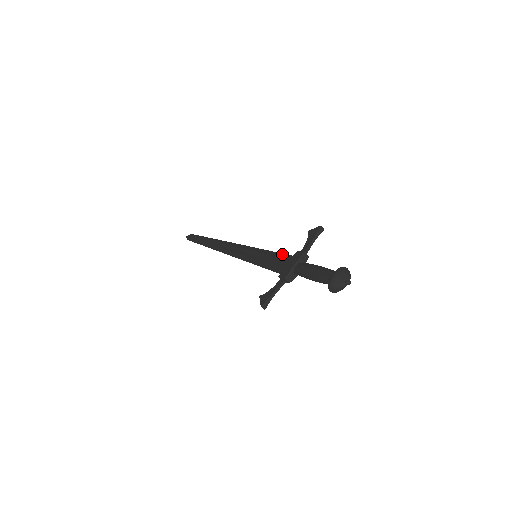
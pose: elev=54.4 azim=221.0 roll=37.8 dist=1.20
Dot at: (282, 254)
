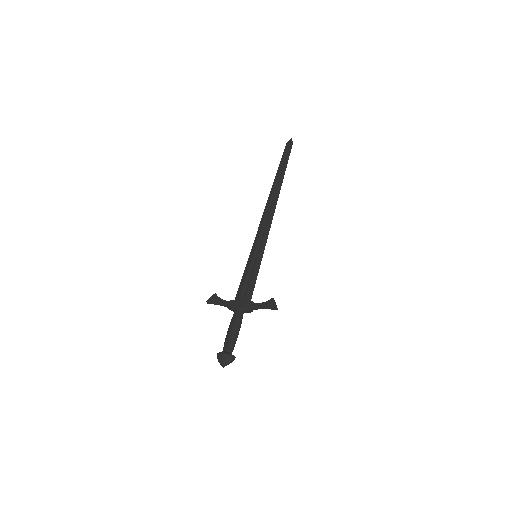
Dot at: (254, 285)
